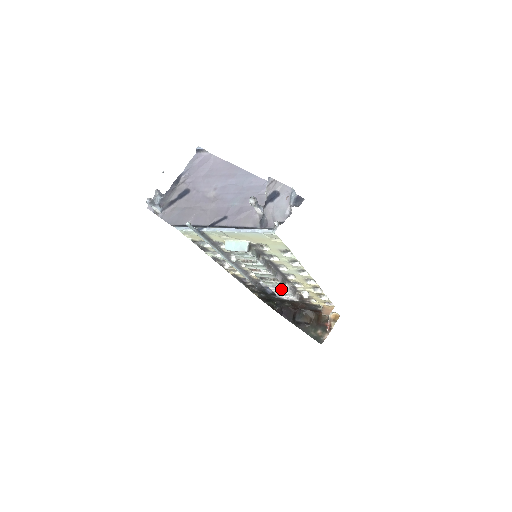
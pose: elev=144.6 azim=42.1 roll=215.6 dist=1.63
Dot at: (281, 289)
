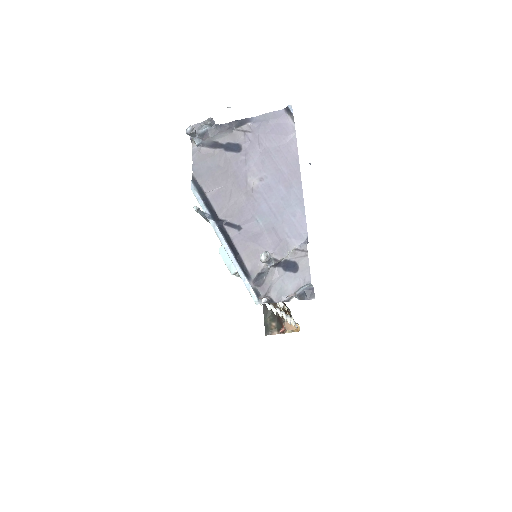
Dot at: occluded
